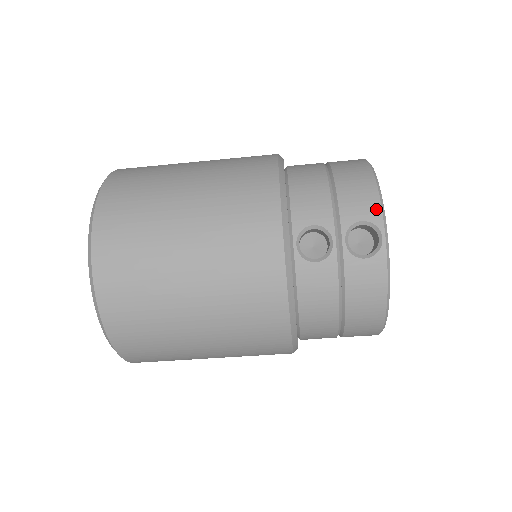
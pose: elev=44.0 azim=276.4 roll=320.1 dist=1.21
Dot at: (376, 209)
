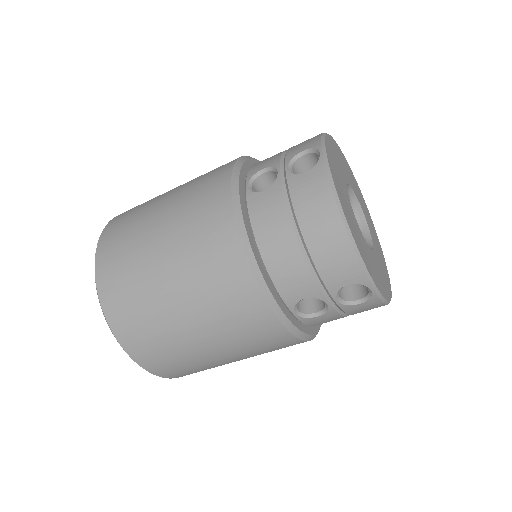
Dot at: (316, 140)
